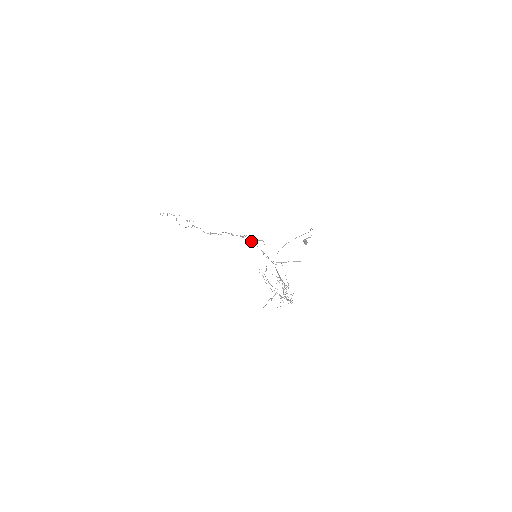
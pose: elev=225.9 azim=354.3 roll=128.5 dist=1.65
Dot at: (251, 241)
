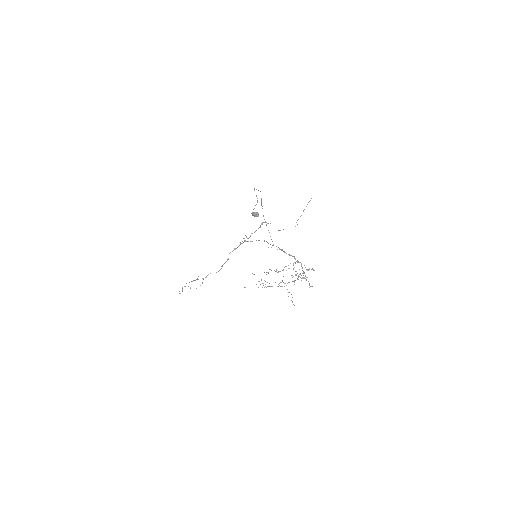
Dot at: occluded
